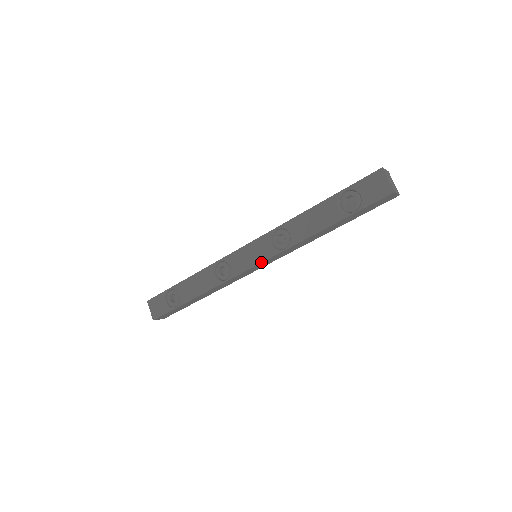
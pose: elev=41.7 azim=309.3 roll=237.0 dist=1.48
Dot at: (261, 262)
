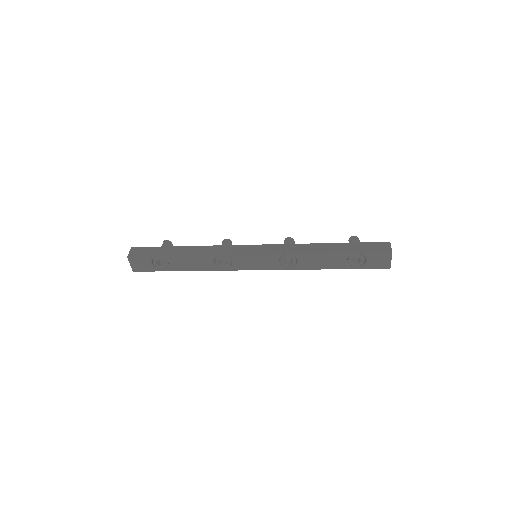
Dot at: occluded
